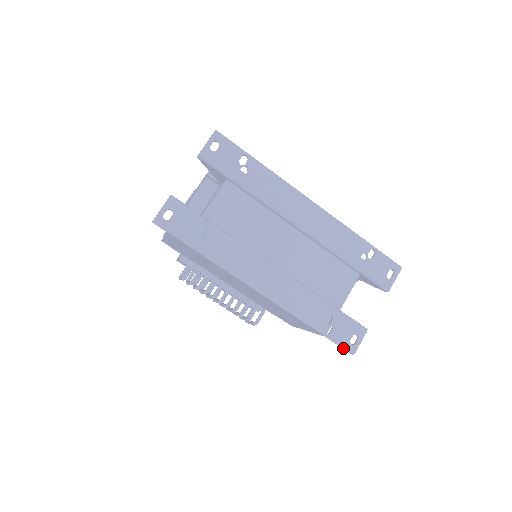
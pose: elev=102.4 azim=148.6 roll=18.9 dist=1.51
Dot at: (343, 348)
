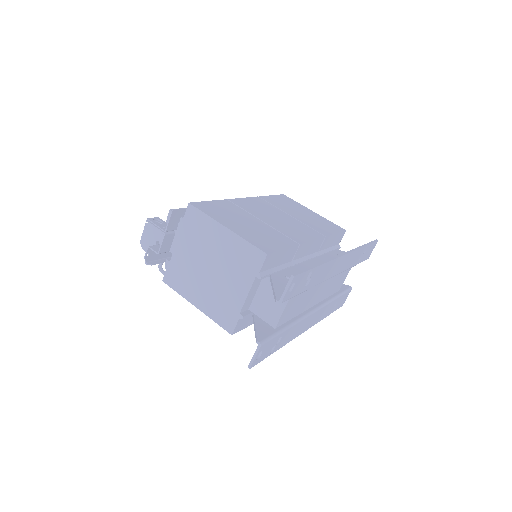
Dot at: occluded
